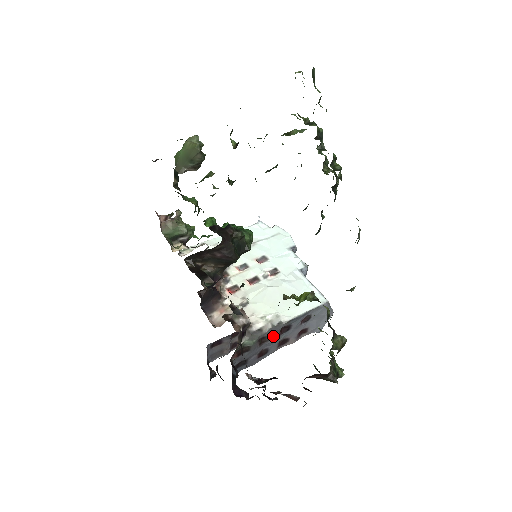
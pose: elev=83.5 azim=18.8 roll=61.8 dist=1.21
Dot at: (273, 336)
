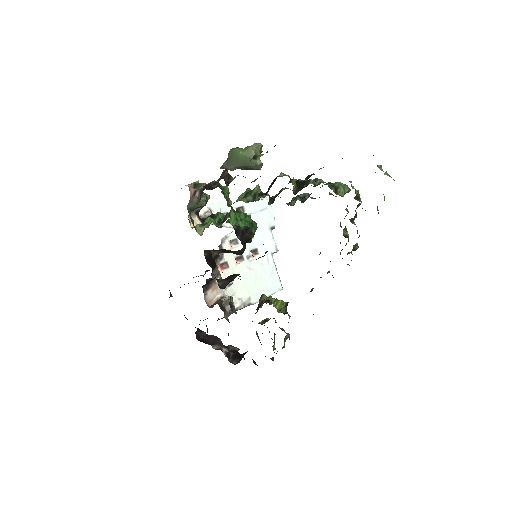
Dot at: occluded
